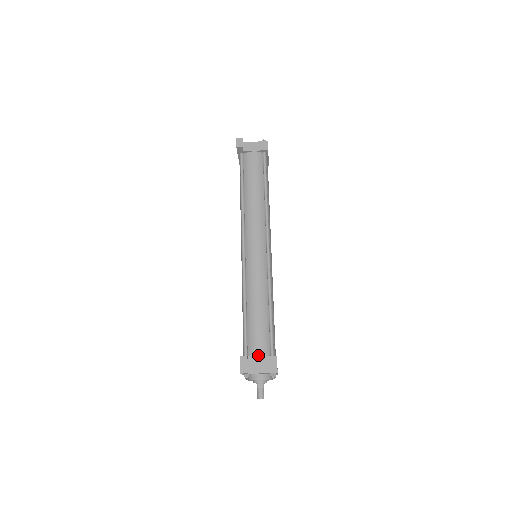
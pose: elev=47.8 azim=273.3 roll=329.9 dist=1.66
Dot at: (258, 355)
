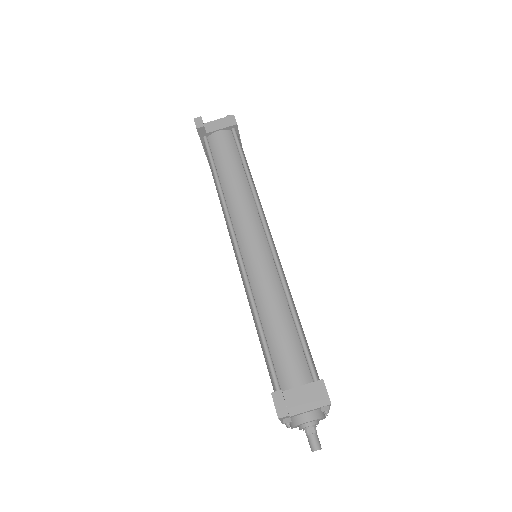
Dot at: (296, 386)
